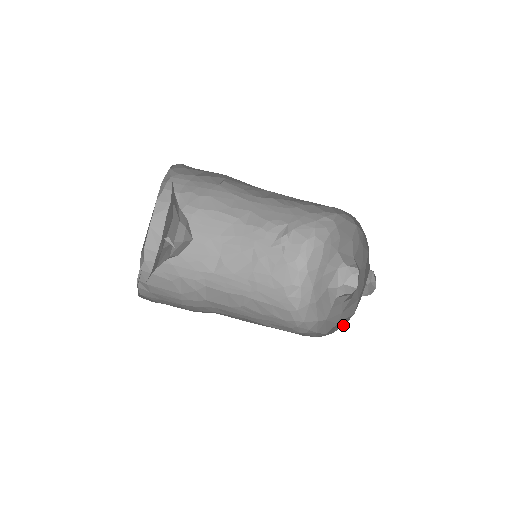
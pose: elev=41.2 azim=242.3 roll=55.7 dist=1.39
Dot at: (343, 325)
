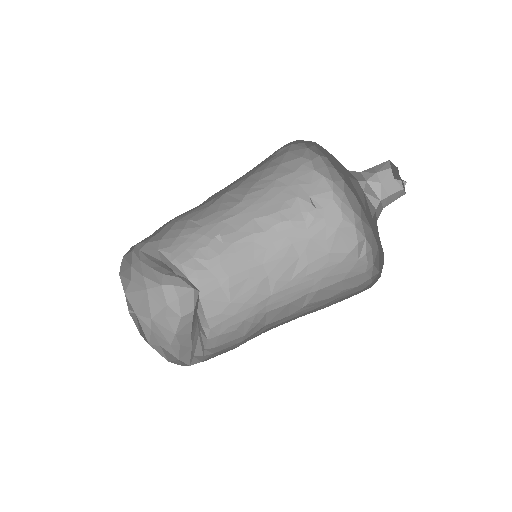
Dot at: occluded
